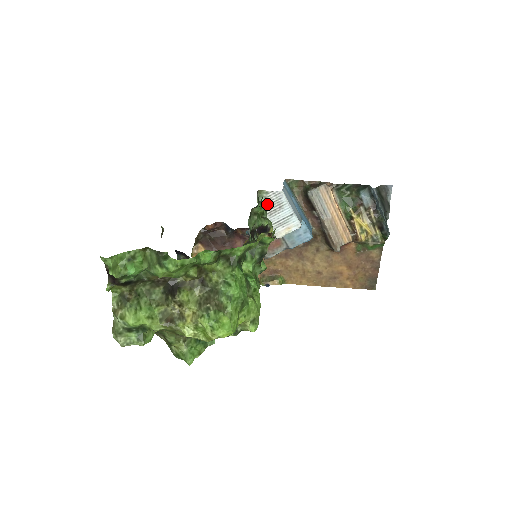
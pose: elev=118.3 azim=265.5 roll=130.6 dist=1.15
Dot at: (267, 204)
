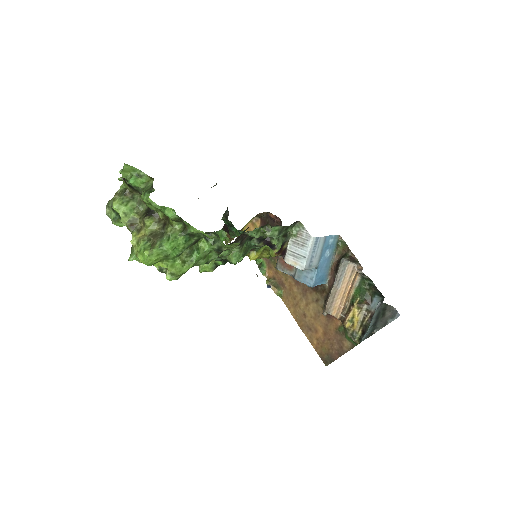
Dot at: (298, 235)
